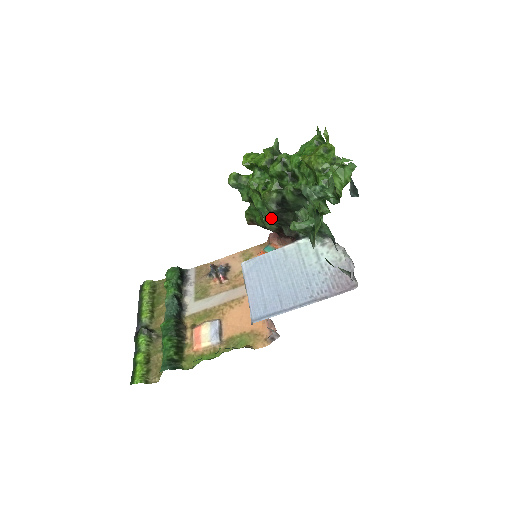
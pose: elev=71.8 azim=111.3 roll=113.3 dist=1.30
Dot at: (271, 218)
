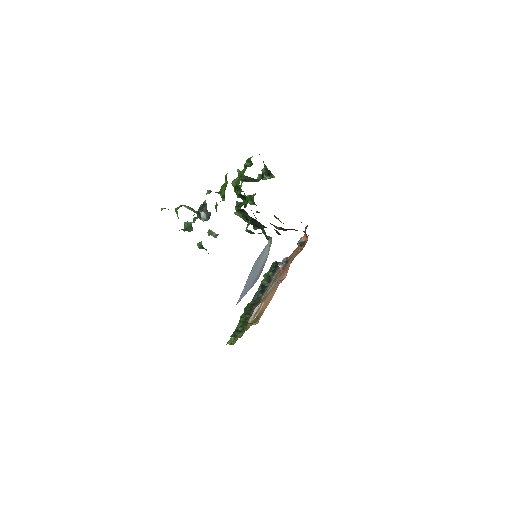
Dot at: (254, 227)
